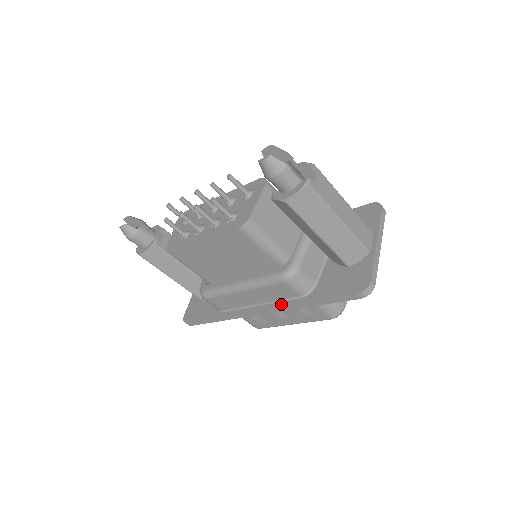
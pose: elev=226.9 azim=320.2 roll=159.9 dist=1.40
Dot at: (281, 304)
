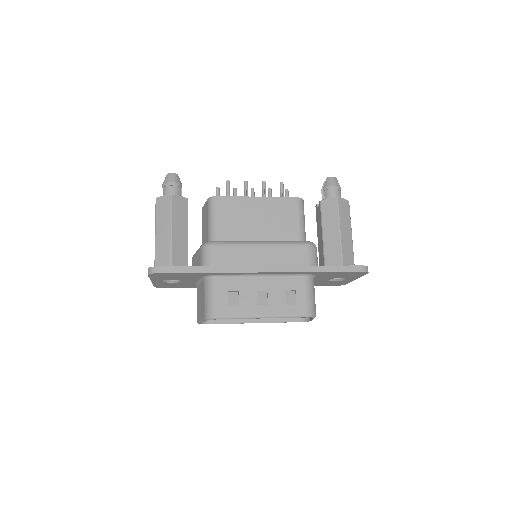
Dot at: (290, 266)
